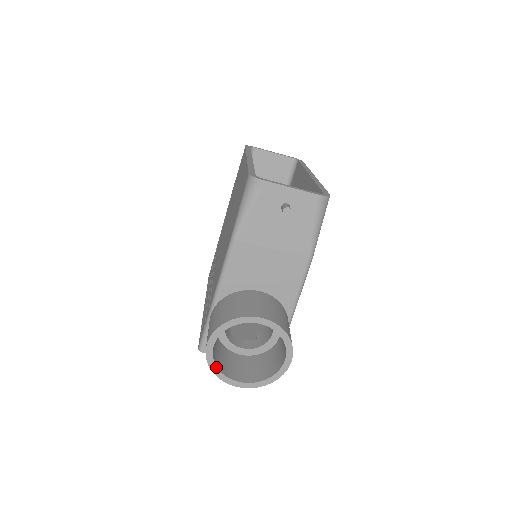
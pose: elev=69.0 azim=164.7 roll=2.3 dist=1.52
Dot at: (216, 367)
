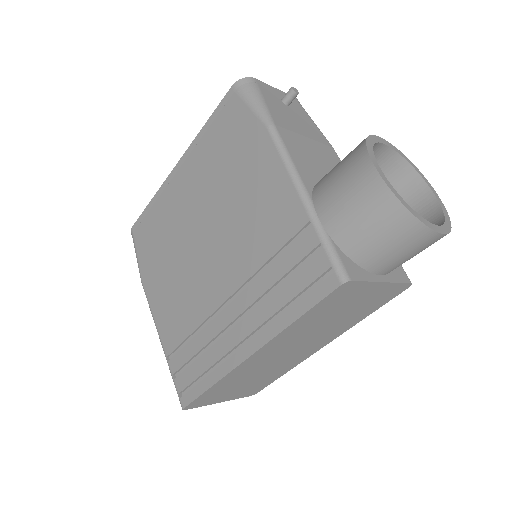
Dot at: (407, 204)
